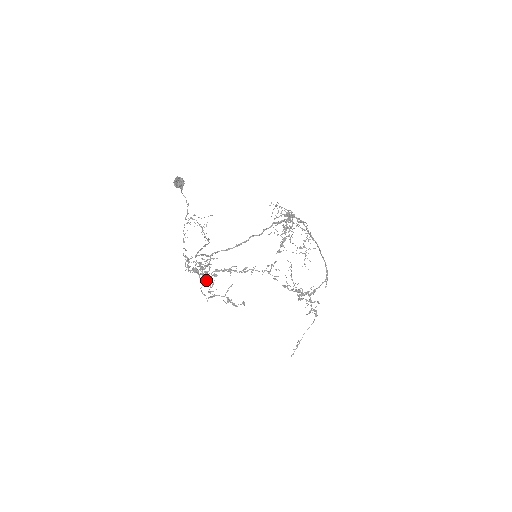
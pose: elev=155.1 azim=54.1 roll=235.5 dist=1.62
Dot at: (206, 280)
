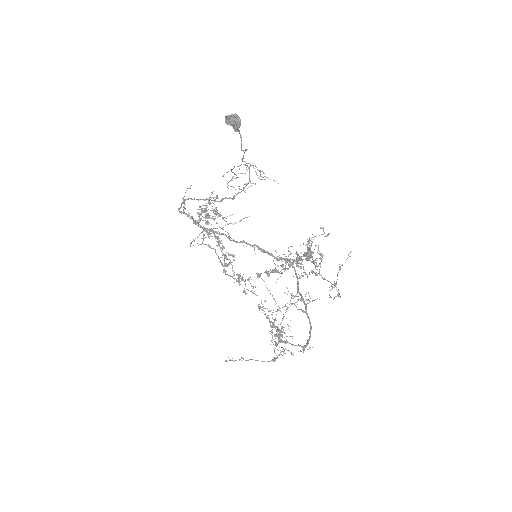
Dot at: occluded
